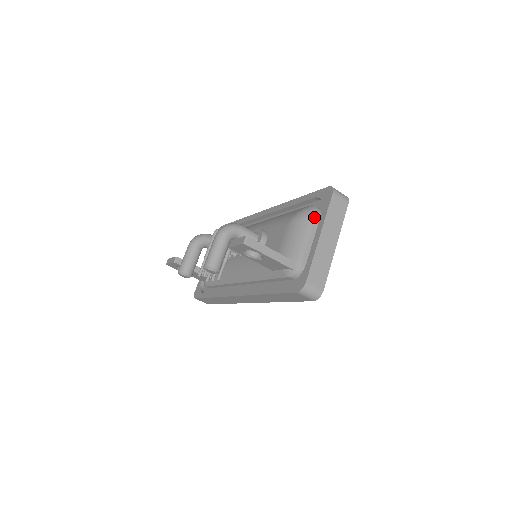
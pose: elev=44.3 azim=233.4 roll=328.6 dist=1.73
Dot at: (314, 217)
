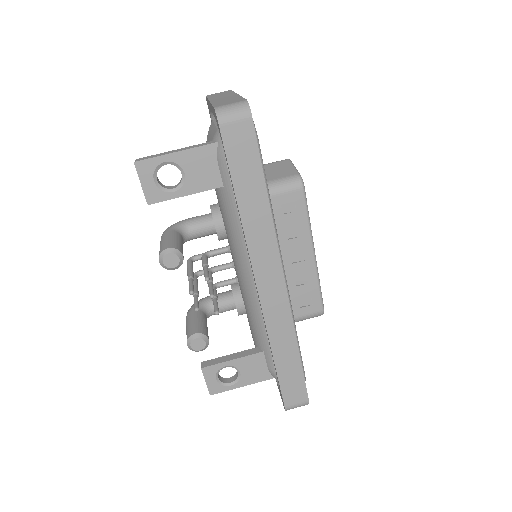
Dot at: (212, 122)
